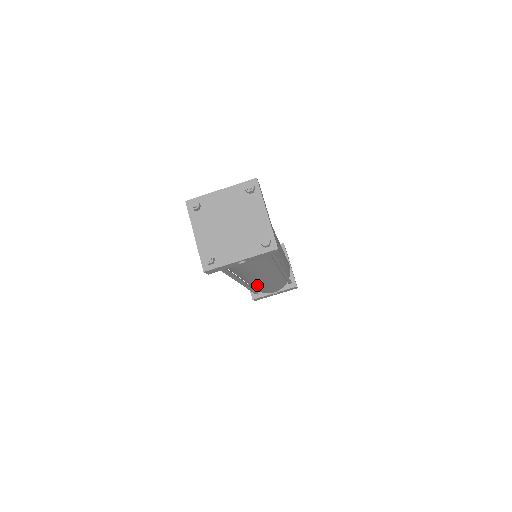
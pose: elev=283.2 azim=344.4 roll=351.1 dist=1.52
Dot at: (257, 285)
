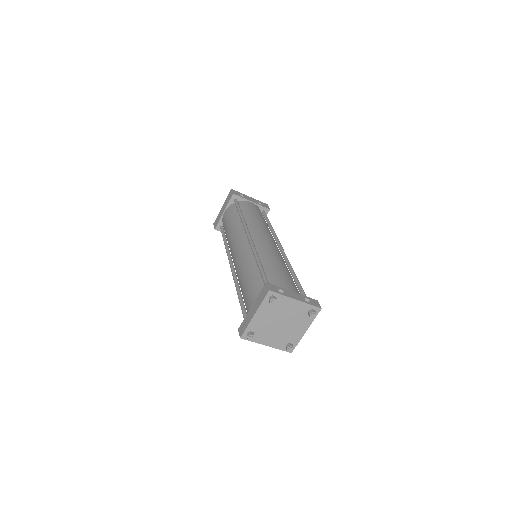
Dot at: occluded
